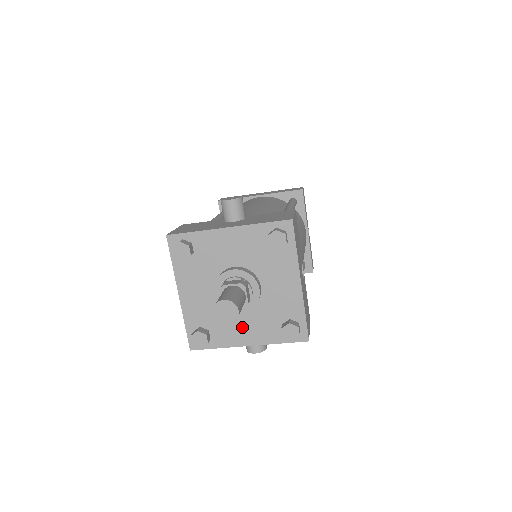
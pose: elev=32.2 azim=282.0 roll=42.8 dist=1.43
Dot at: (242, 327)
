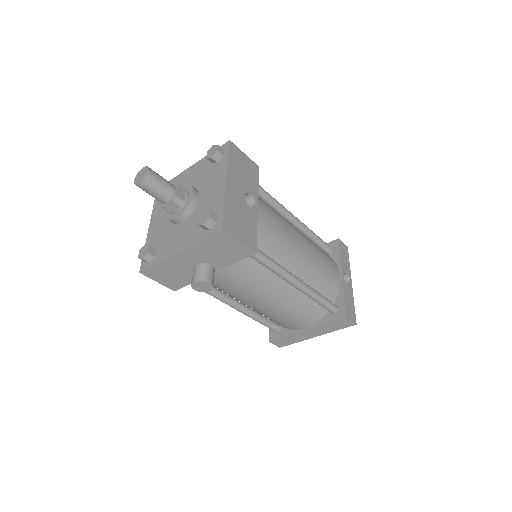
Dot at: (178, 237)
